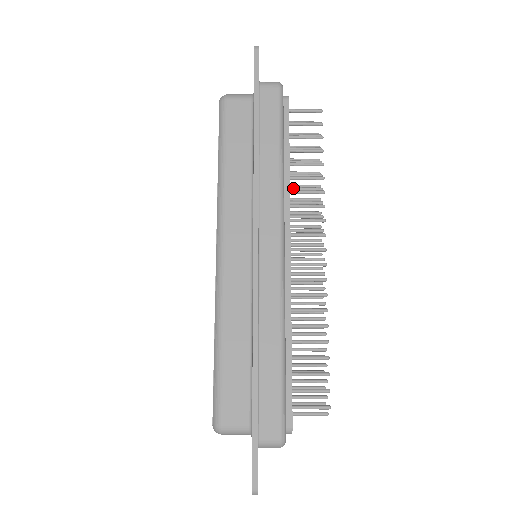
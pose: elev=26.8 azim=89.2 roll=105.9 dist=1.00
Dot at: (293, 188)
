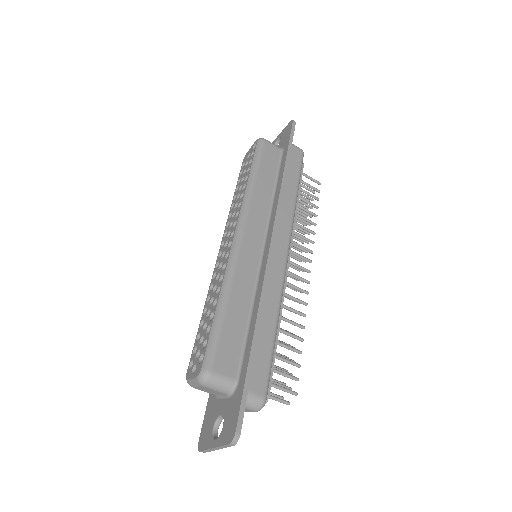
Dot at: occluded
